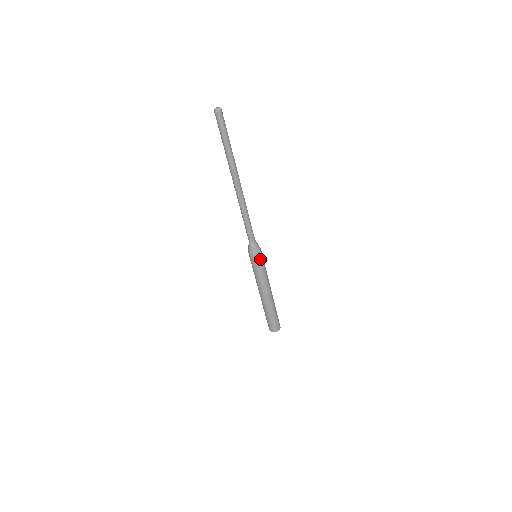
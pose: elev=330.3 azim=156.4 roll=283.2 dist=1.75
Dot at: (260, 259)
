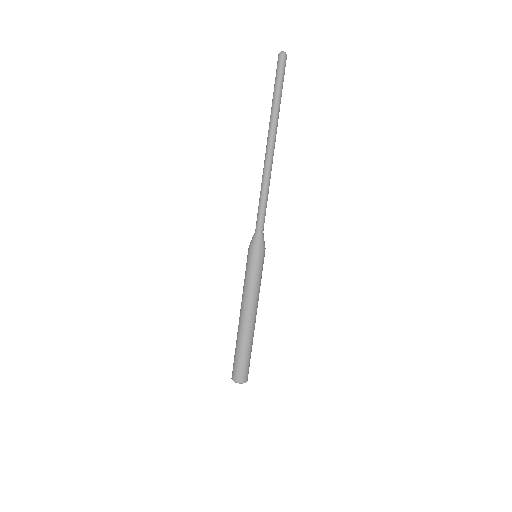
Dot at: (258, 259)
